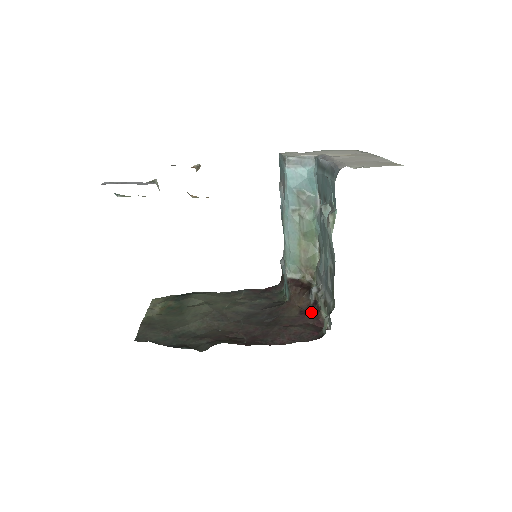
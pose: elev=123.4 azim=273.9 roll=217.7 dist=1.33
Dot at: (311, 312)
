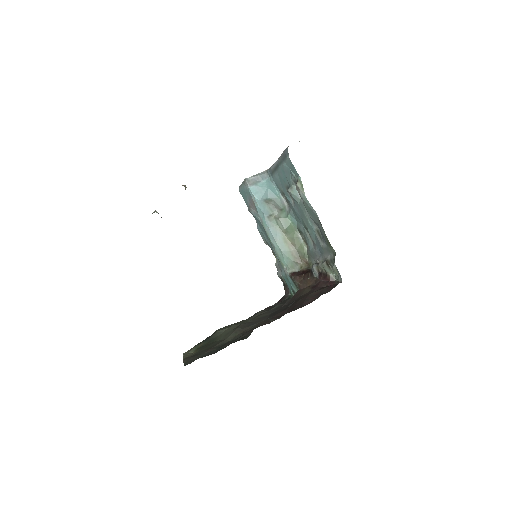
Dot at: (320, 281)
